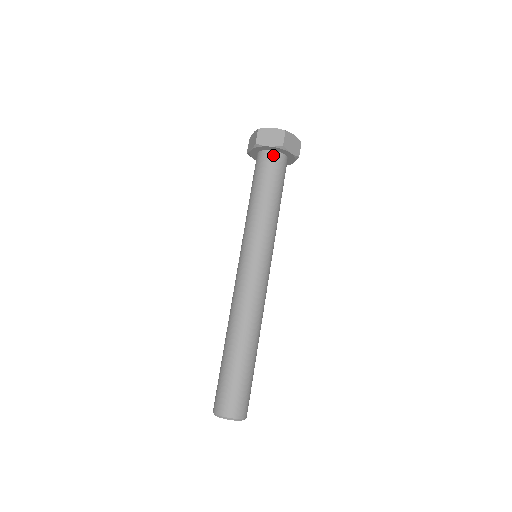
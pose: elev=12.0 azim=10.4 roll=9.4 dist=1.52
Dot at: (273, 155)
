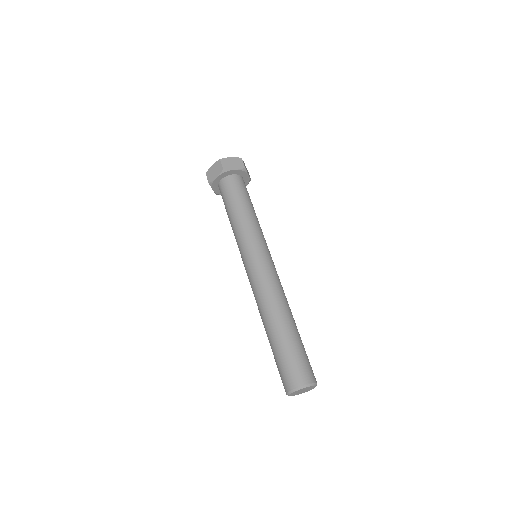
Dot at: (224, 181)
